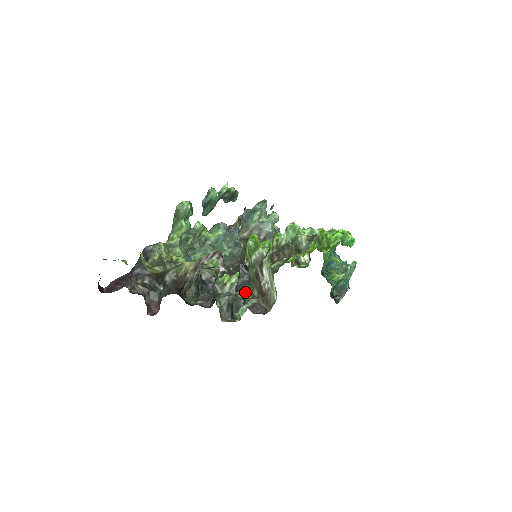
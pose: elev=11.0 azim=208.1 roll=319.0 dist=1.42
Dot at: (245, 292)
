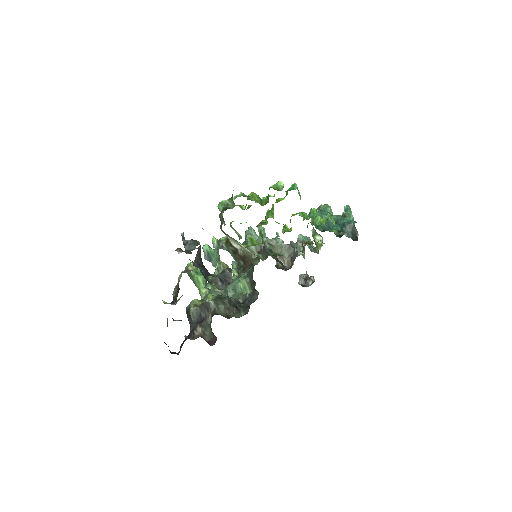
Dot at: (237, 269)
